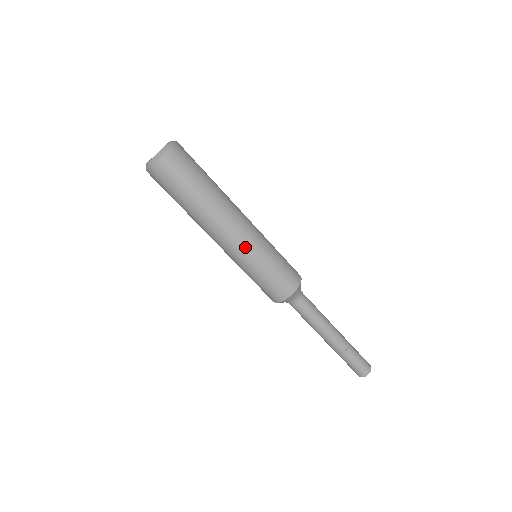
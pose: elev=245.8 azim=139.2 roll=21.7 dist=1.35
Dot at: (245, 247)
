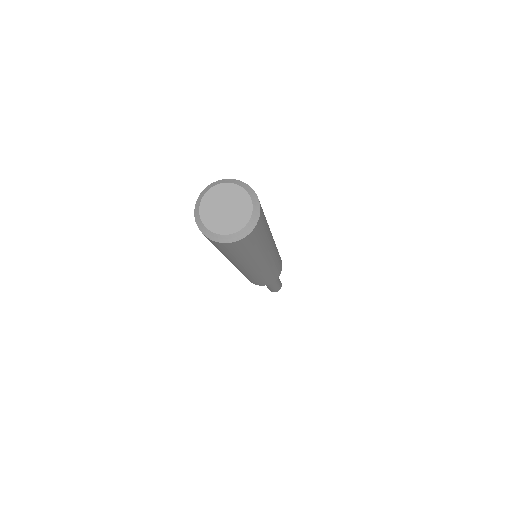
Dot at: (260, 273)
